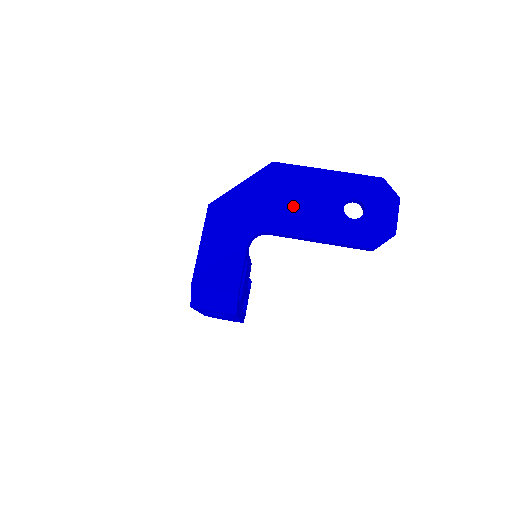
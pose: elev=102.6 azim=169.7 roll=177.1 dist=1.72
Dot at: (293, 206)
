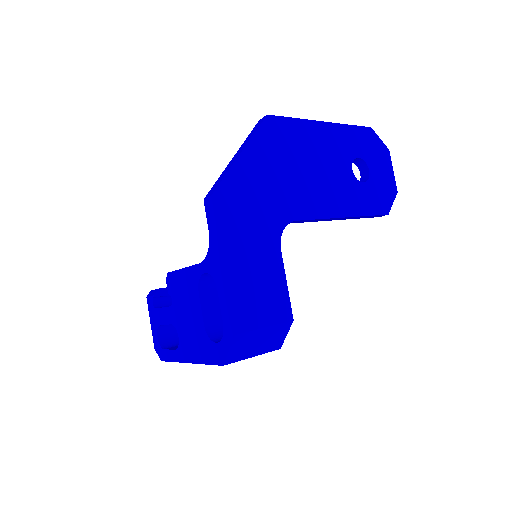
Dot at: (309, 177)
